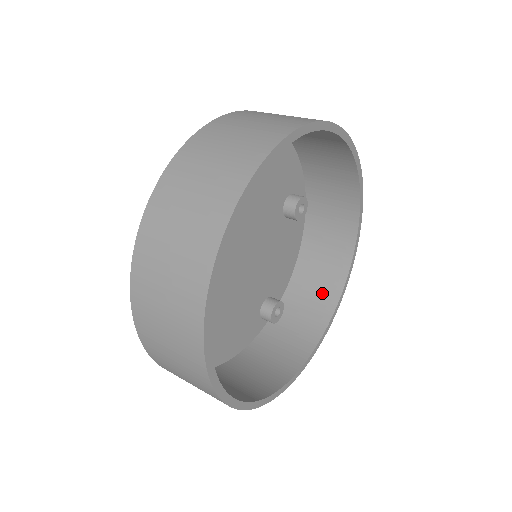
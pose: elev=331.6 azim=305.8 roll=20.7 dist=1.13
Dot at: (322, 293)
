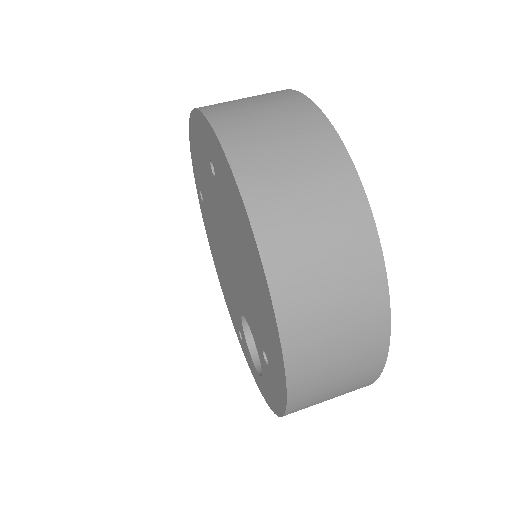
Dot at: occluded
